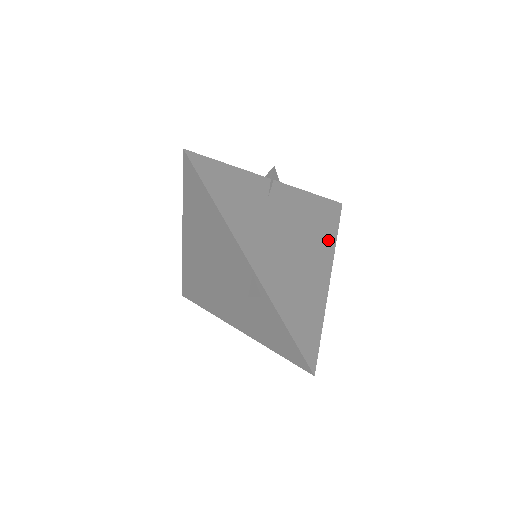
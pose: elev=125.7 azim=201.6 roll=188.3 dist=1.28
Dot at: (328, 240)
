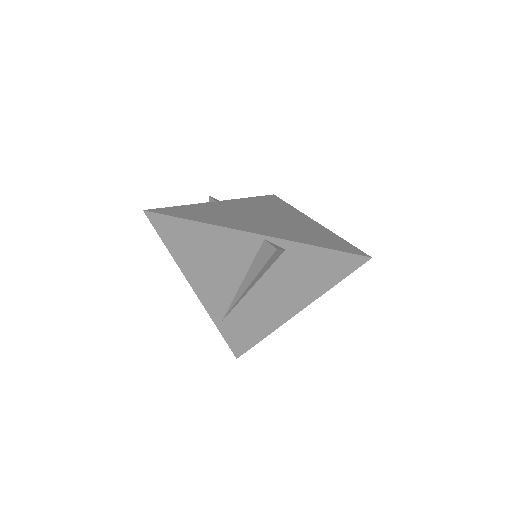
Dot at: (288, 209)
